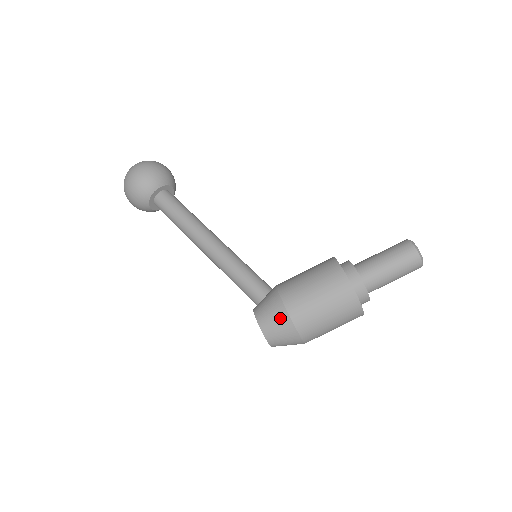
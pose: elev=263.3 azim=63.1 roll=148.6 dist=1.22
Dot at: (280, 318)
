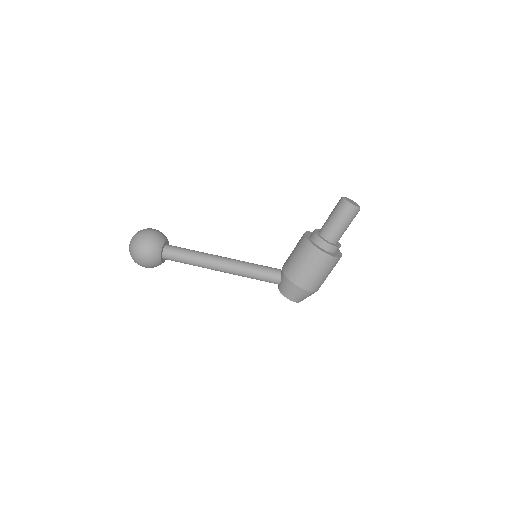
Dot at: (300, 293)
